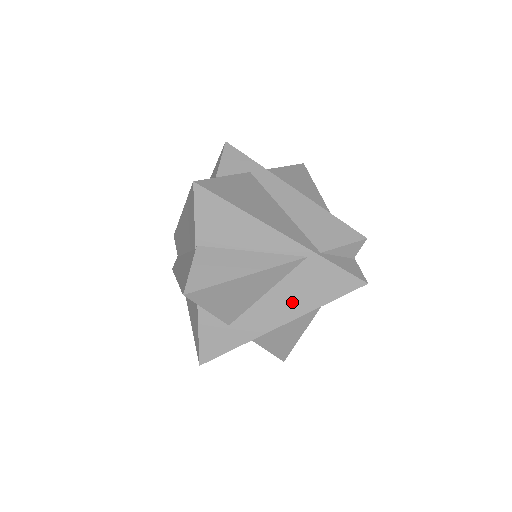
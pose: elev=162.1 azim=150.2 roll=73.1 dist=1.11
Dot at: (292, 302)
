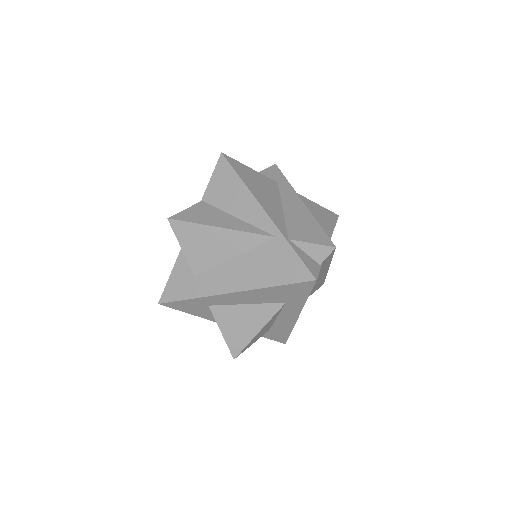
Dot at: (249, 274)
